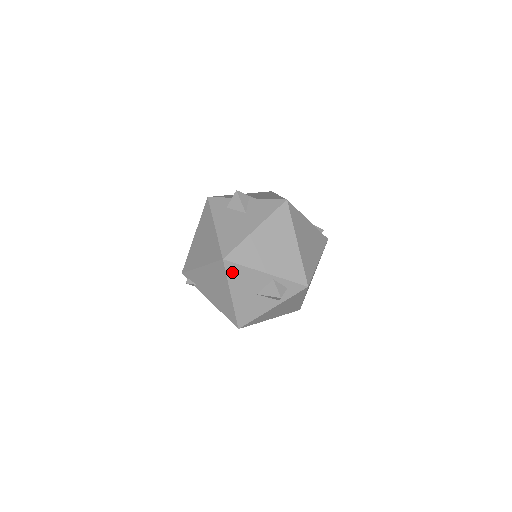
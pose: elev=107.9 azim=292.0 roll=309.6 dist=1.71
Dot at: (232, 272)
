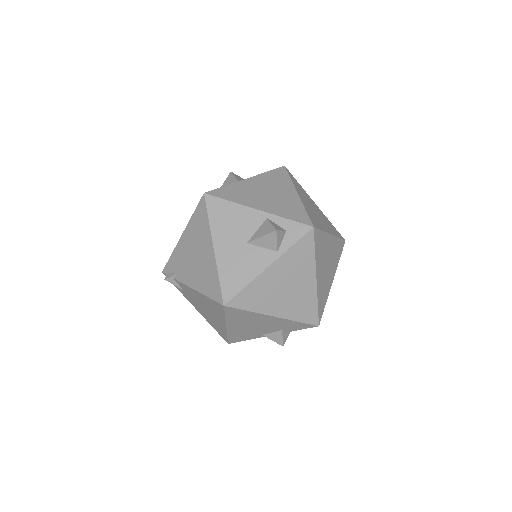
Dot at: (215, 211)
